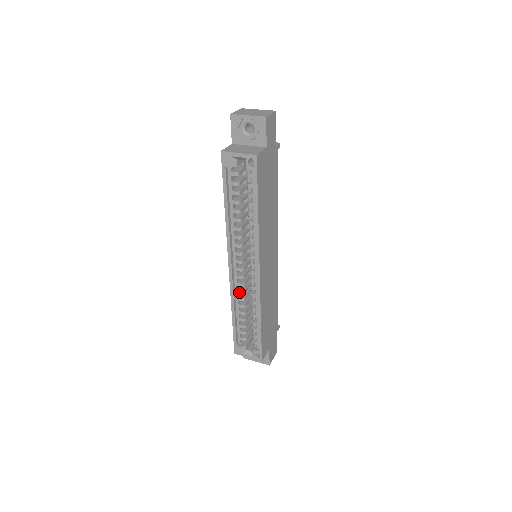
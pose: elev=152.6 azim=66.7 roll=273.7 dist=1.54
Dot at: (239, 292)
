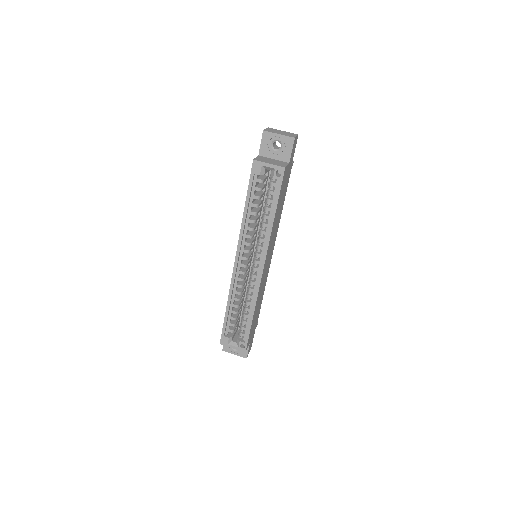
Dot at: (238, 286)
